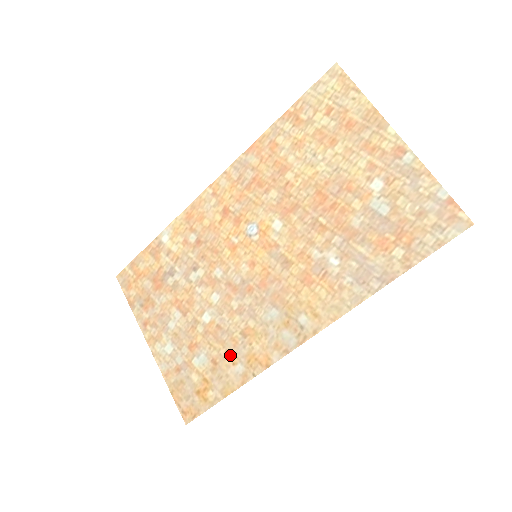
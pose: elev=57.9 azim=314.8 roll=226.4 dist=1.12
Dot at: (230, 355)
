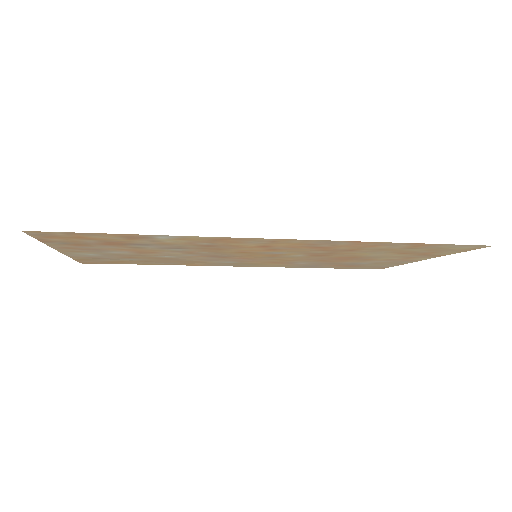
Dot at: (167, 262)
